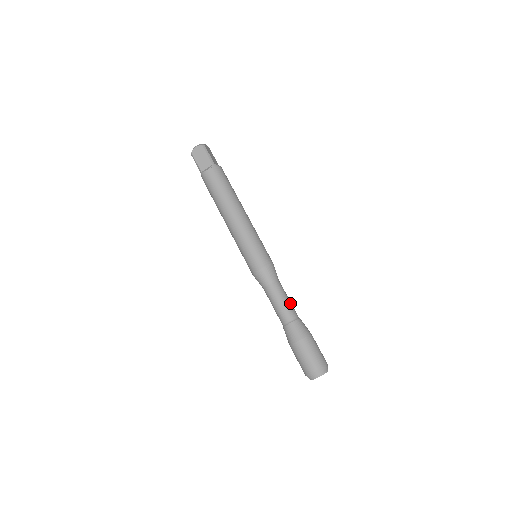
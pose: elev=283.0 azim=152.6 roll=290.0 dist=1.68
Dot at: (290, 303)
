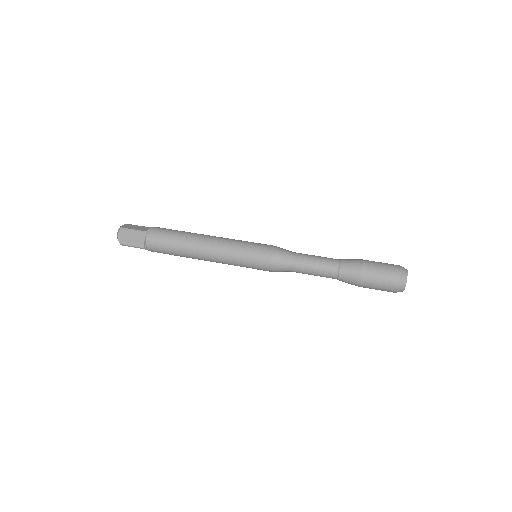
Dot at: occluded
